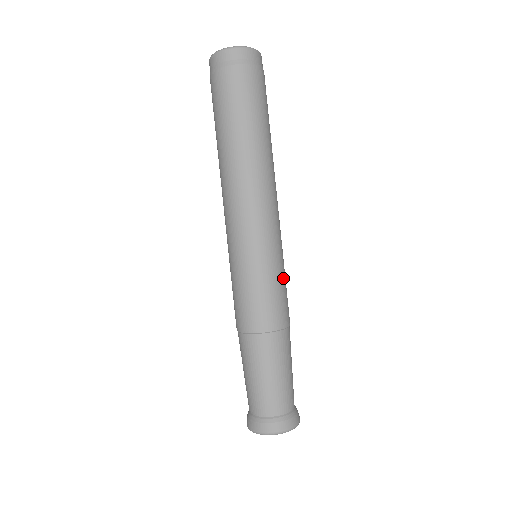
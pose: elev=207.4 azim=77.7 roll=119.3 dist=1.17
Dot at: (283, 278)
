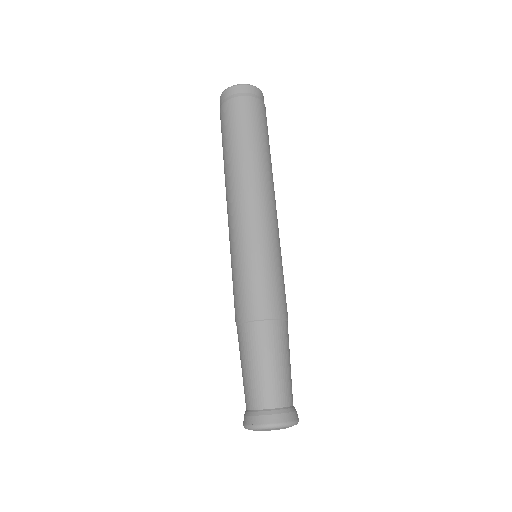
Dot at: (282, 273)
